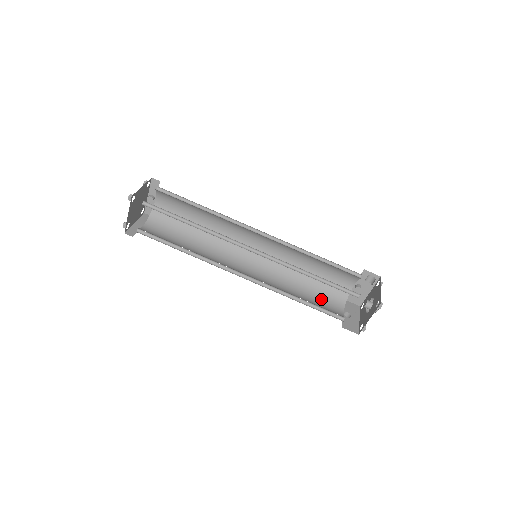
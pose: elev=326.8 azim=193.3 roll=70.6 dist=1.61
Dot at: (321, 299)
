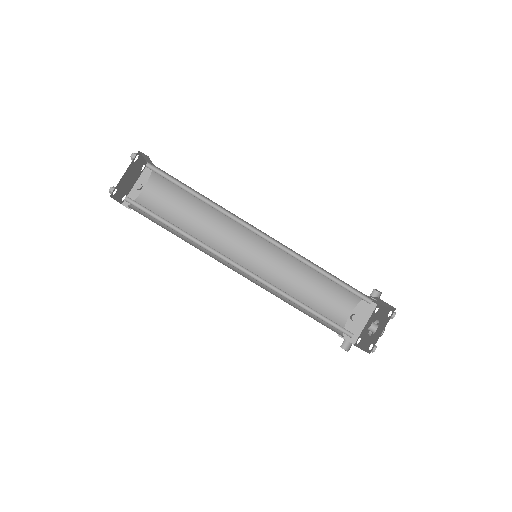
Dot at: (319, 322)
